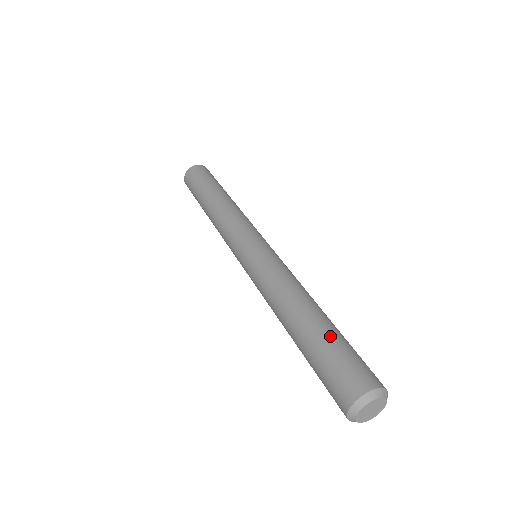
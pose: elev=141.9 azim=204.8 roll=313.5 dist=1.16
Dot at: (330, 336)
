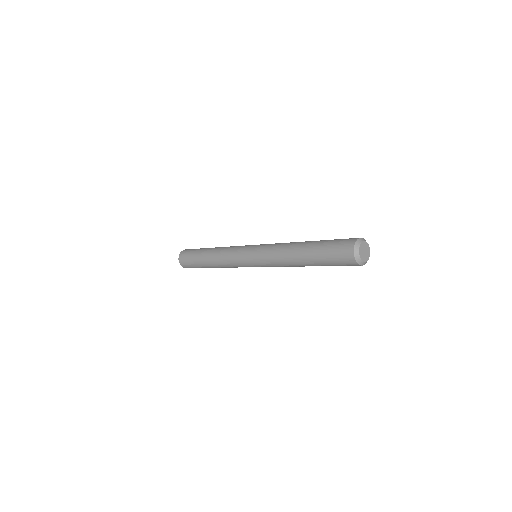
Dot at: occluded
